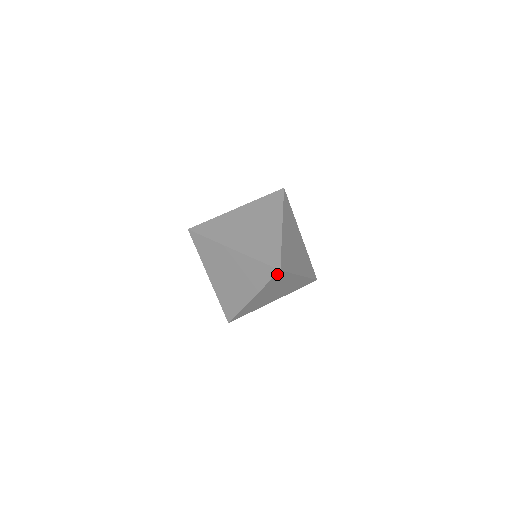
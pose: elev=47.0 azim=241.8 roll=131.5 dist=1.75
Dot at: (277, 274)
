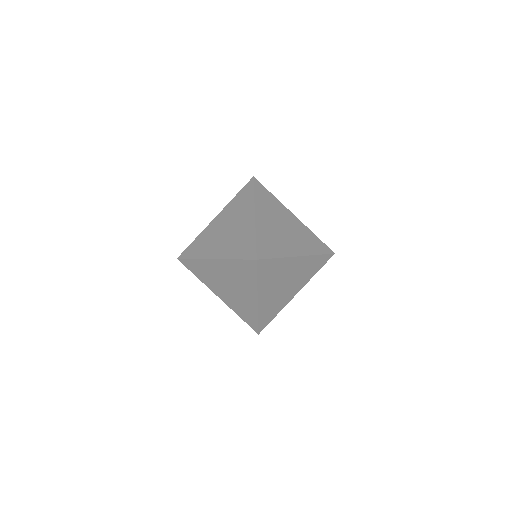
Dot at: (258, 265)
